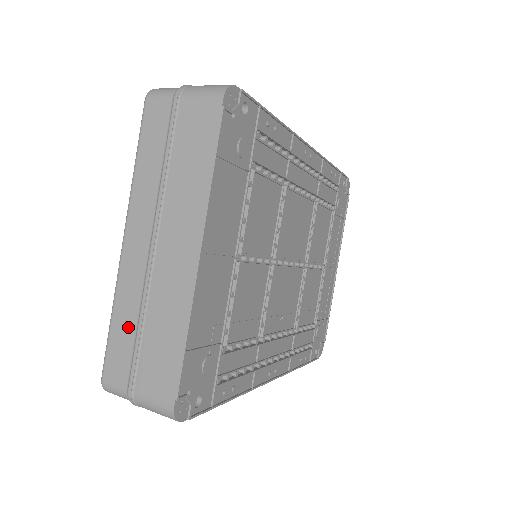
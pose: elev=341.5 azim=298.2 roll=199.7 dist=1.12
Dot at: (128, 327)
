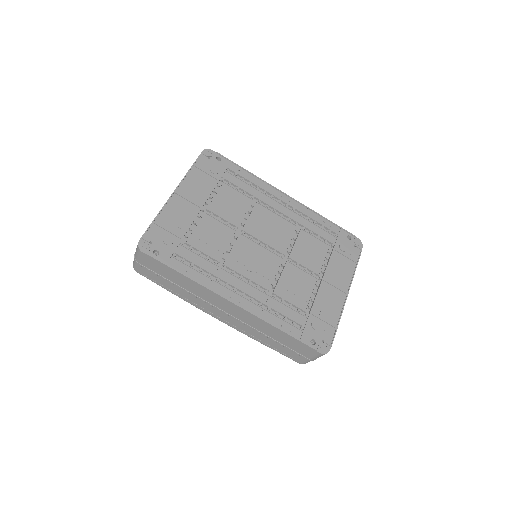
Dot at: occluded
